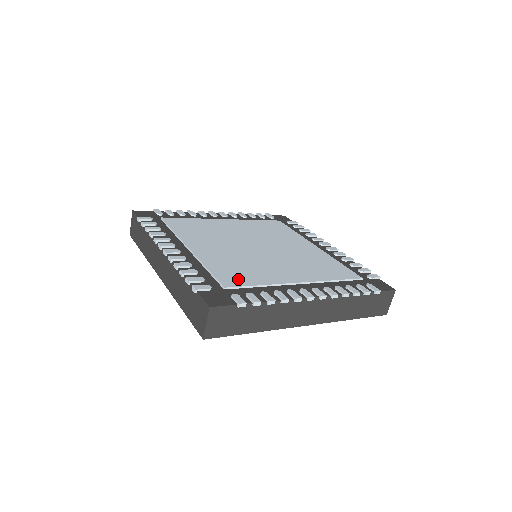
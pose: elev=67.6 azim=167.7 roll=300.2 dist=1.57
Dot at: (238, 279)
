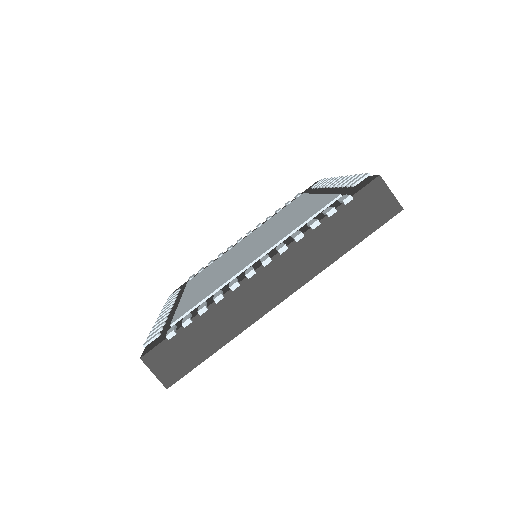
Dot at: (192, 305)
